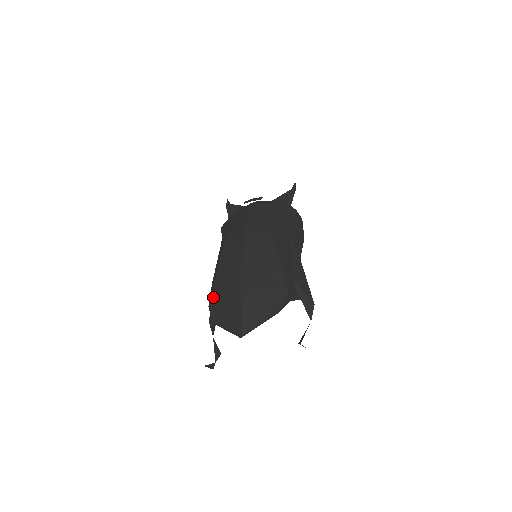
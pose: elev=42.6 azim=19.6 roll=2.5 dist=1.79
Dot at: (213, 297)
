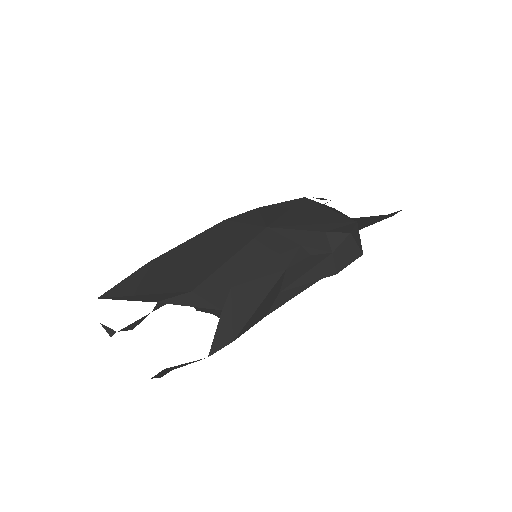
Dot at: occluded
